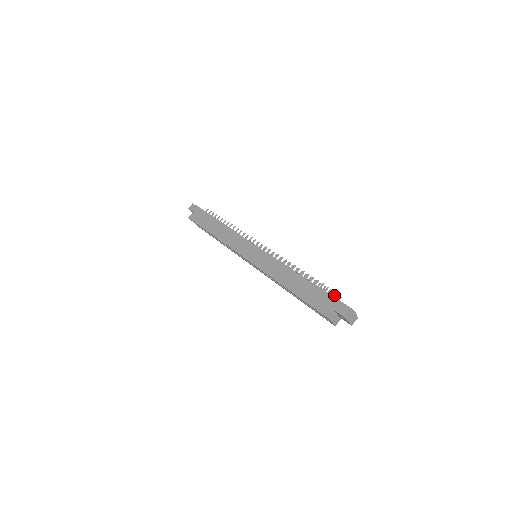
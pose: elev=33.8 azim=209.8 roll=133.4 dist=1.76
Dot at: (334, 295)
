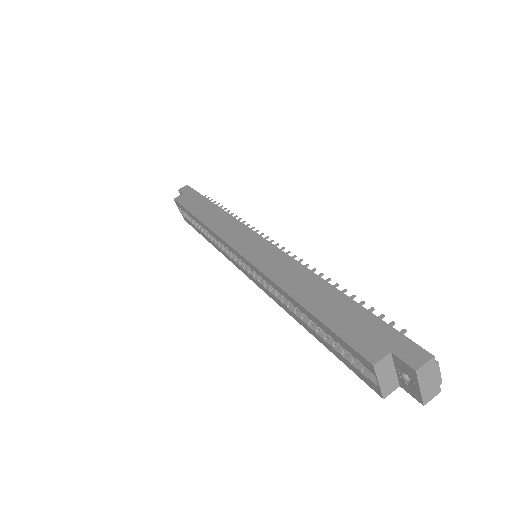
Dot at: occluded
